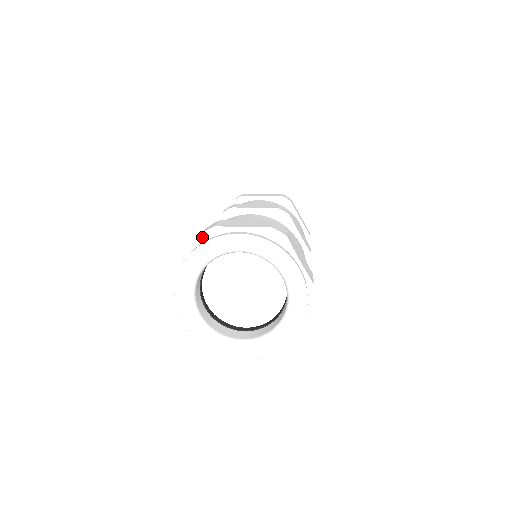
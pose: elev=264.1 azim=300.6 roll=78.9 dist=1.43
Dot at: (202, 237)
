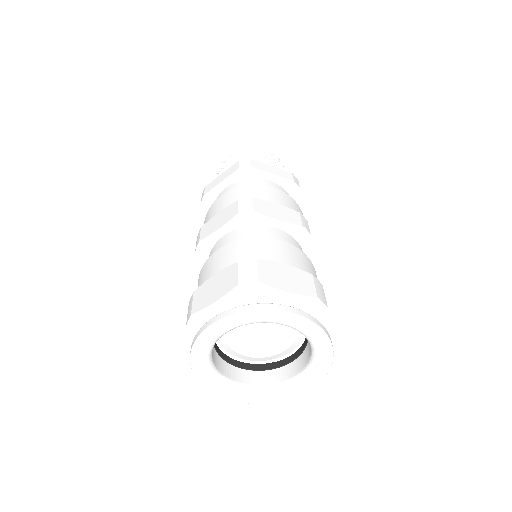
Dot at: (189, 330)
